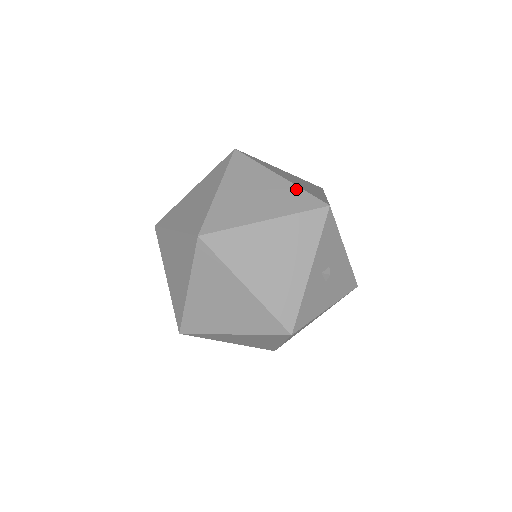
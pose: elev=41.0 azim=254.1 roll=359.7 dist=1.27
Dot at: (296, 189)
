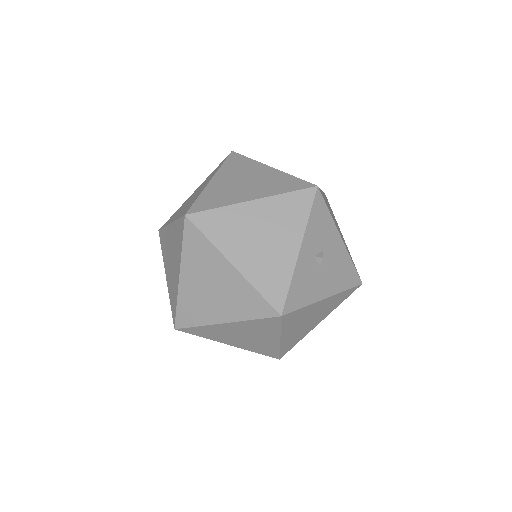
Dot at: (286, 176)
